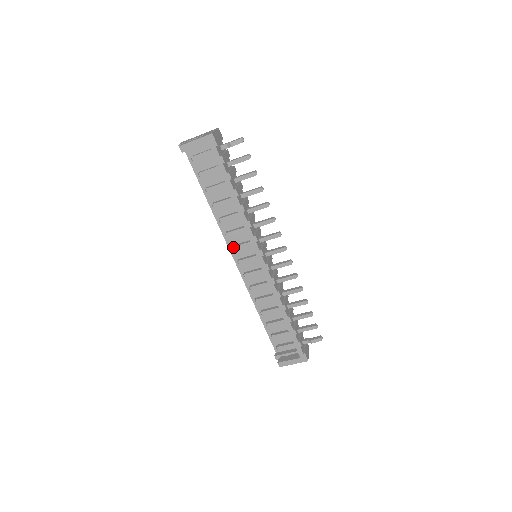
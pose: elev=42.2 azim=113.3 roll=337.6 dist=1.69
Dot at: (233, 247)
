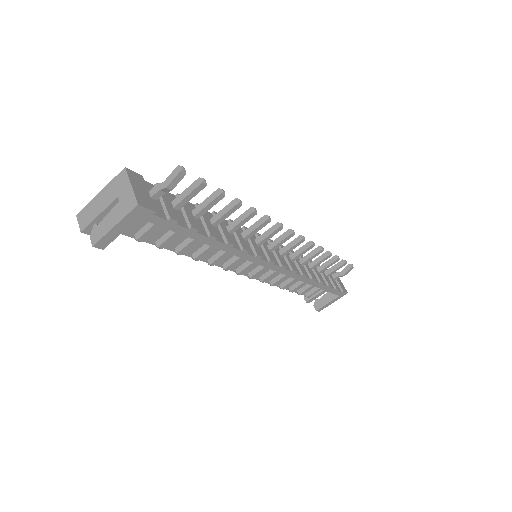
Dot at: (226, 269)
